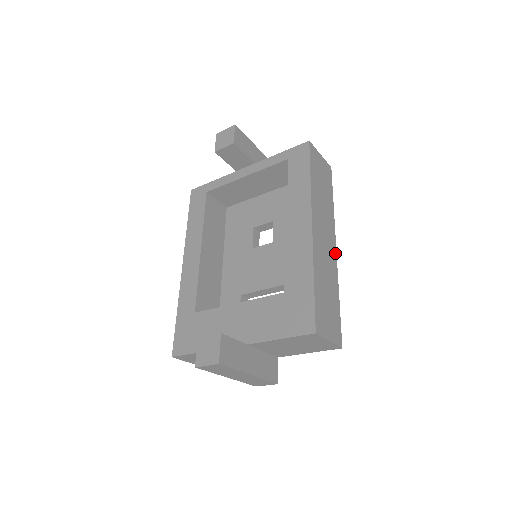
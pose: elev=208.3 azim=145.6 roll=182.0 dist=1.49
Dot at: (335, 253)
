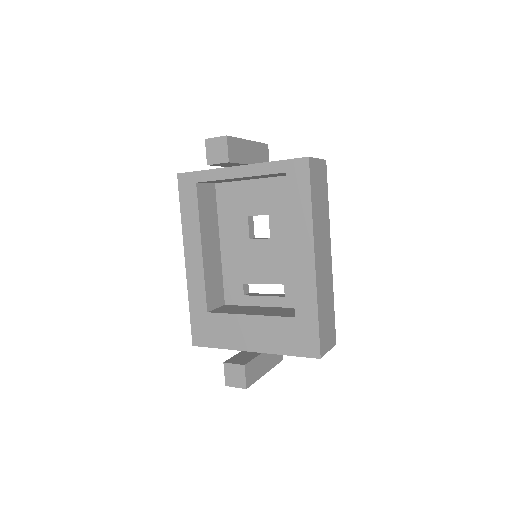
Dot at: (331, 260)
